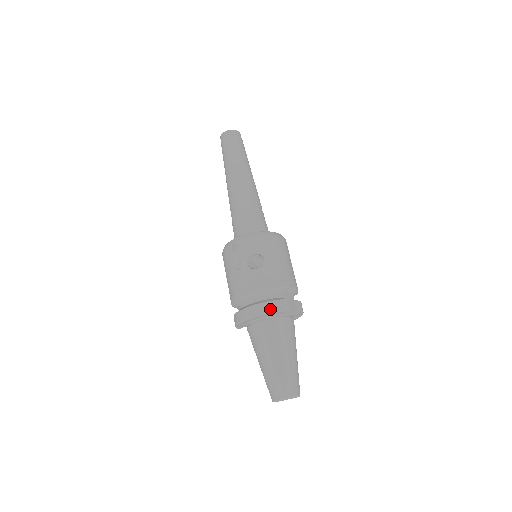
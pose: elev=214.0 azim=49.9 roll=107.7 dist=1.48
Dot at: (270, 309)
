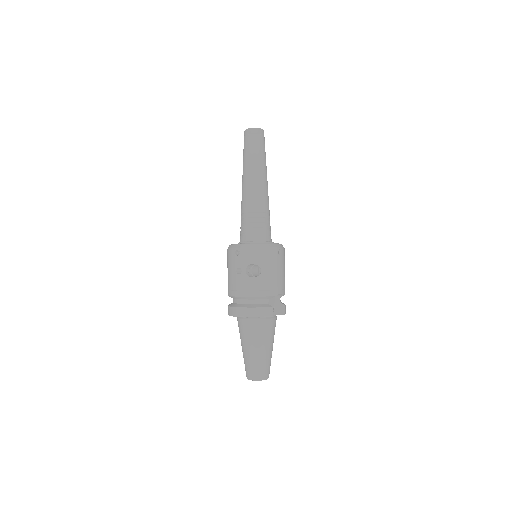
Dot at: (257, 314)
